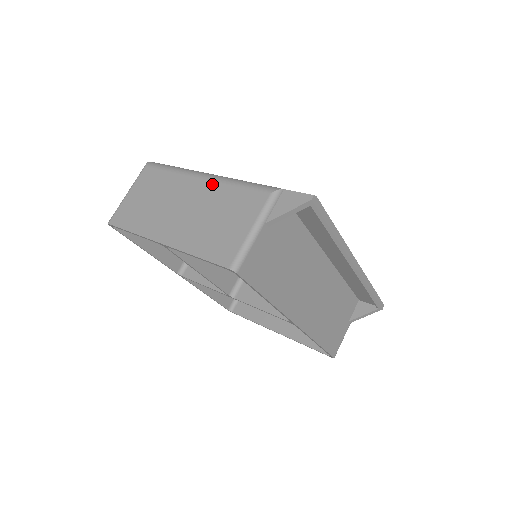
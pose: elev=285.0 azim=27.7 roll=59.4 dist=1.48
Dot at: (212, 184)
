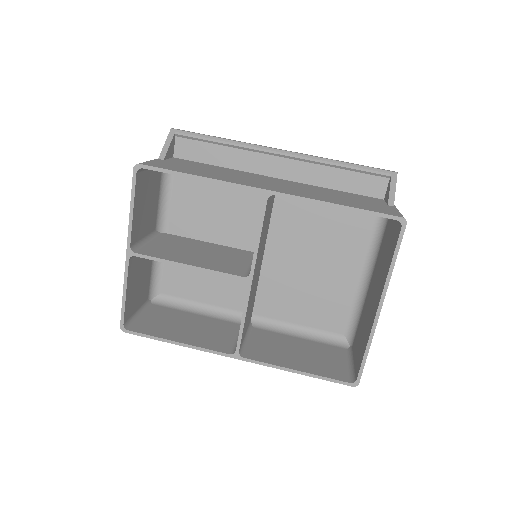
Dot at: occluded
